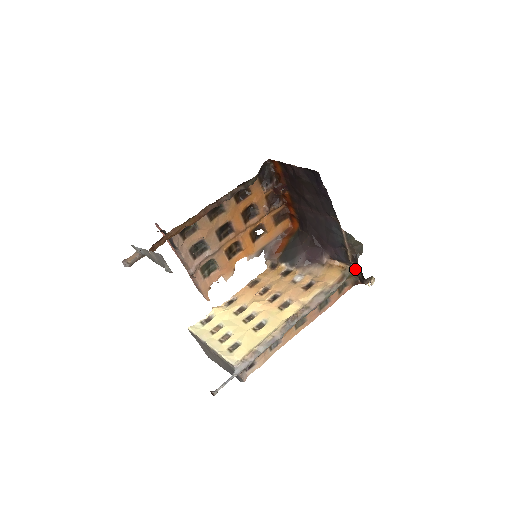
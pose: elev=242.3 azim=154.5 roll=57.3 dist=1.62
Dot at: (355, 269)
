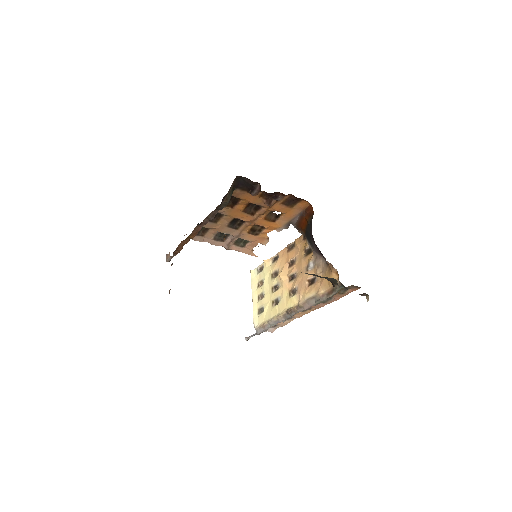
Dot at: (344, 286)
